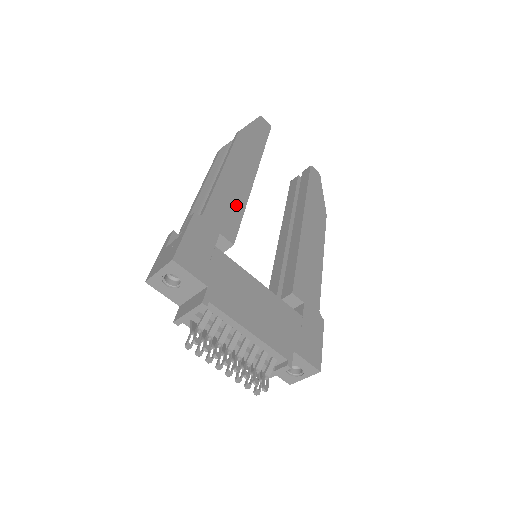
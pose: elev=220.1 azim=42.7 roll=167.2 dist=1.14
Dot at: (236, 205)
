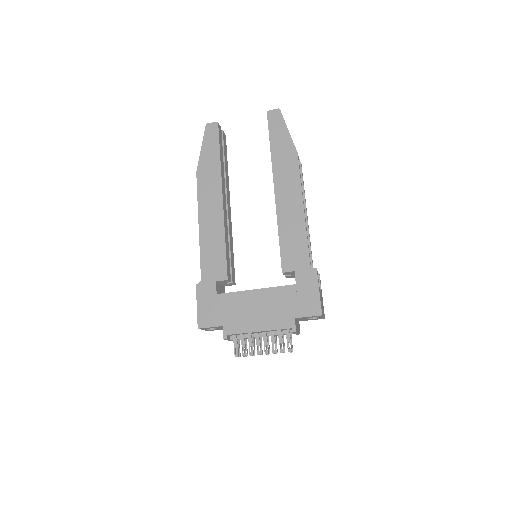
Dot at: (218, 246)
